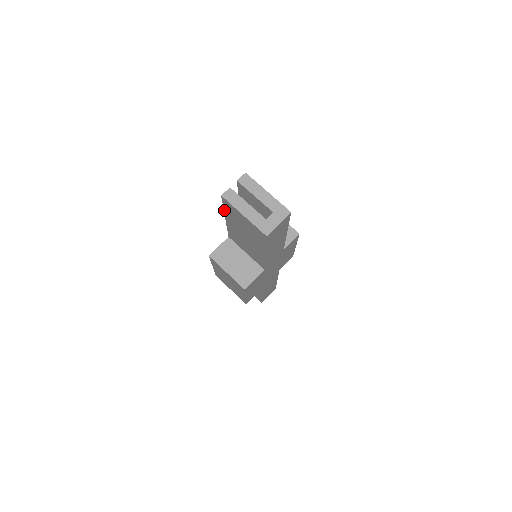
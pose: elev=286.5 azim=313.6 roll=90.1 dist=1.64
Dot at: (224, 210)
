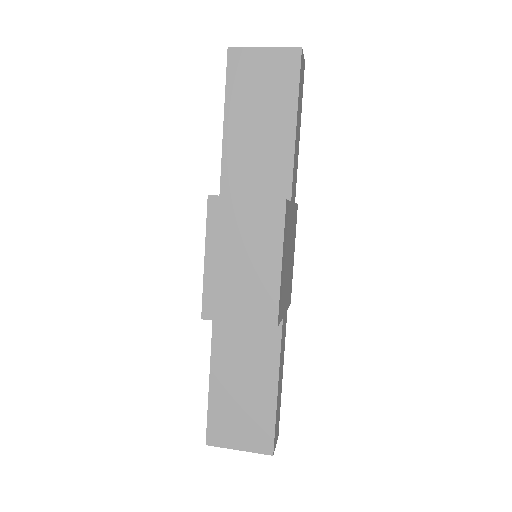
Dot at: (226, 92)
